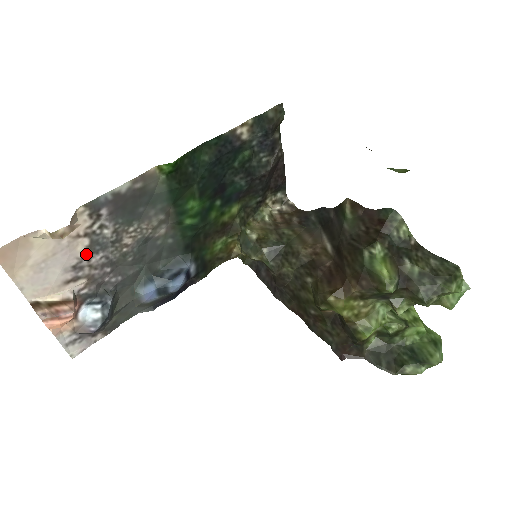
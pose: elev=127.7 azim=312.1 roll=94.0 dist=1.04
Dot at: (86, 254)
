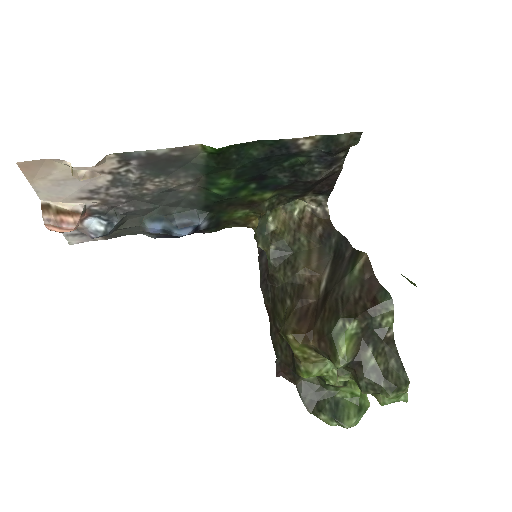
Dot at: (106, 185)
